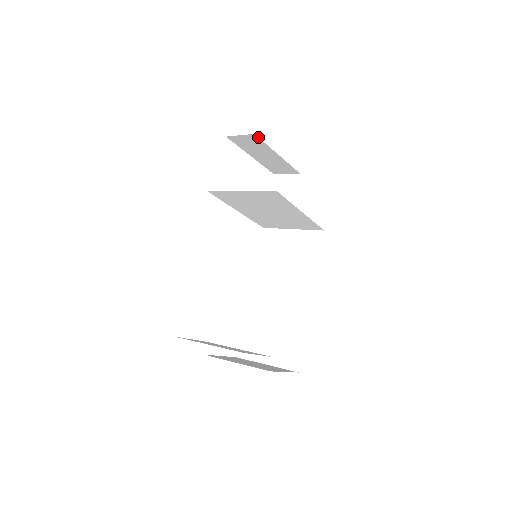
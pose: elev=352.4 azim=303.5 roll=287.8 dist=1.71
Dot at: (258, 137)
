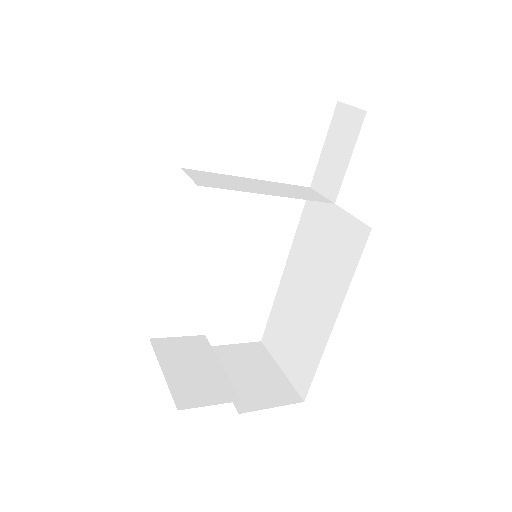
Dot at: occluded
